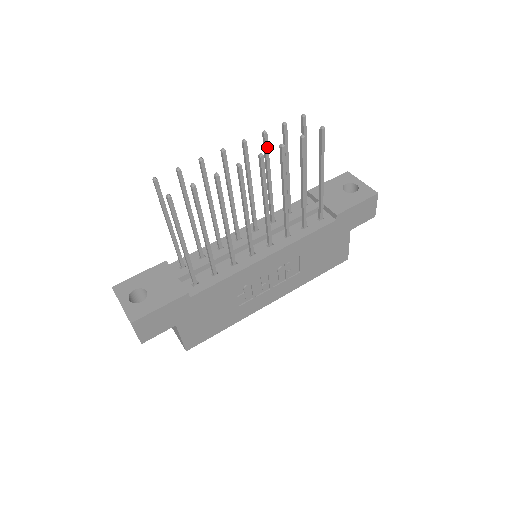
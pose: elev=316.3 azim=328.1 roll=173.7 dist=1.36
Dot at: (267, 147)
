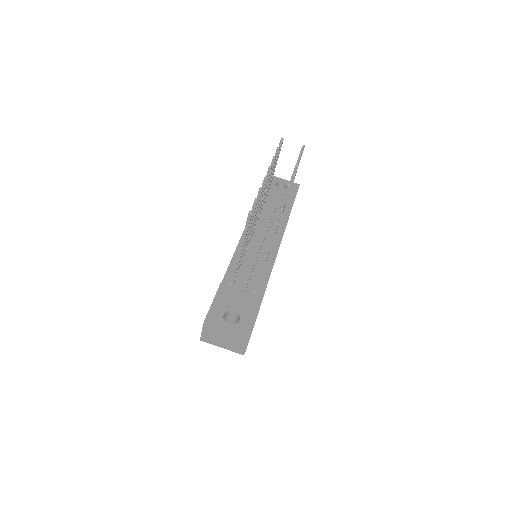
Dot at: occluded
